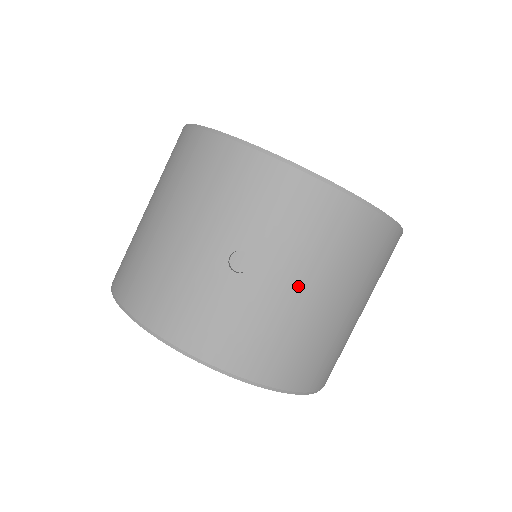
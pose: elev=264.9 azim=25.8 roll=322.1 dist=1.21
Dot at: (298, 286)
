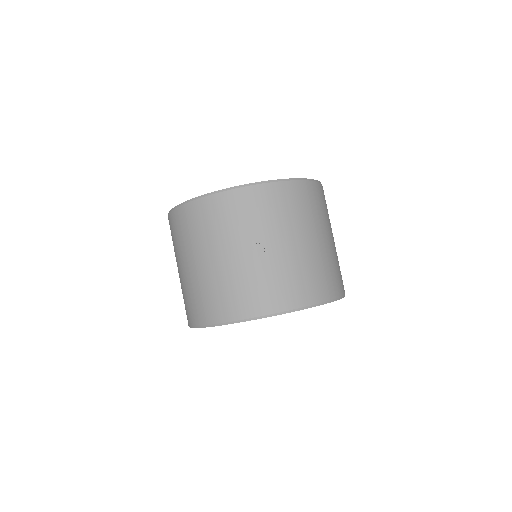
Dot at: (294, 241)
